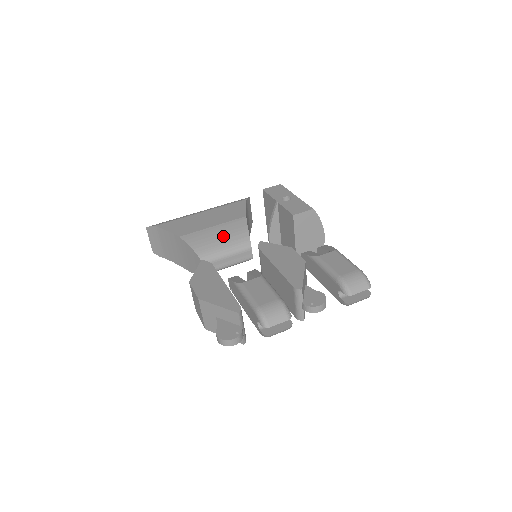
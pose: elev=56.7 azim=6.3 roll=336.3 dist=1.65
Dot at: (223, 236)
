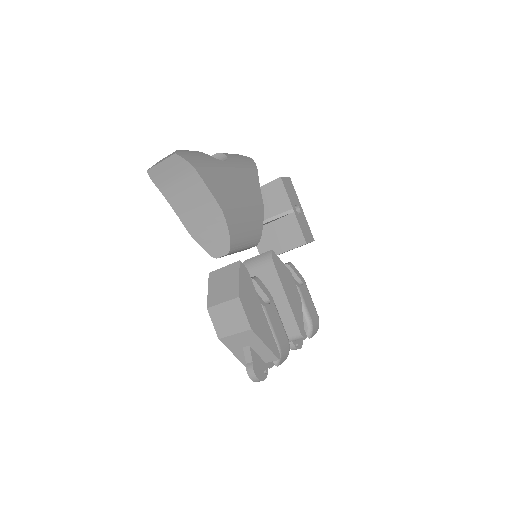
Dot at: (249, 226)
